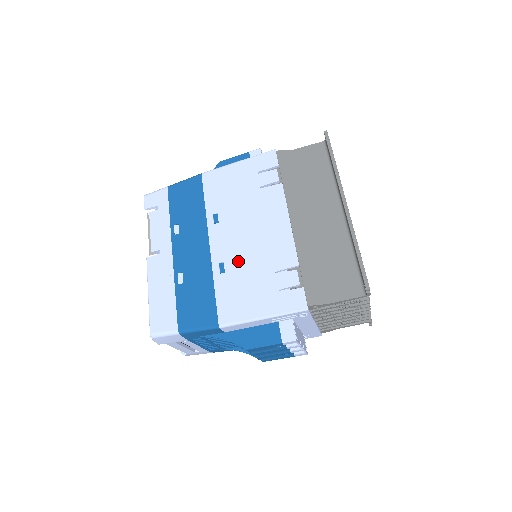
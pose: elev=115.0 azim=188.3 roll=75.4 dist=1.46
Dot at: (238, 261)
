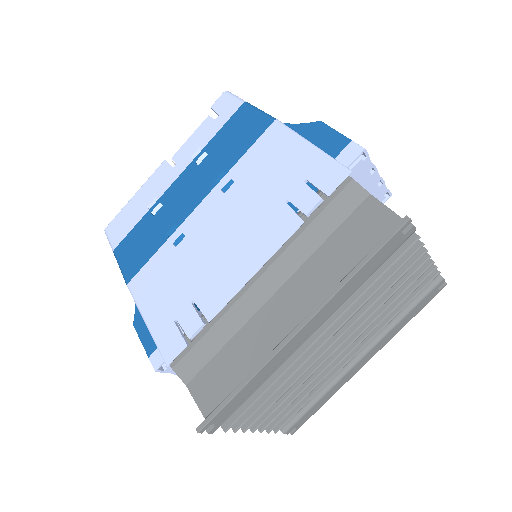
Dot at: (191, 251)
